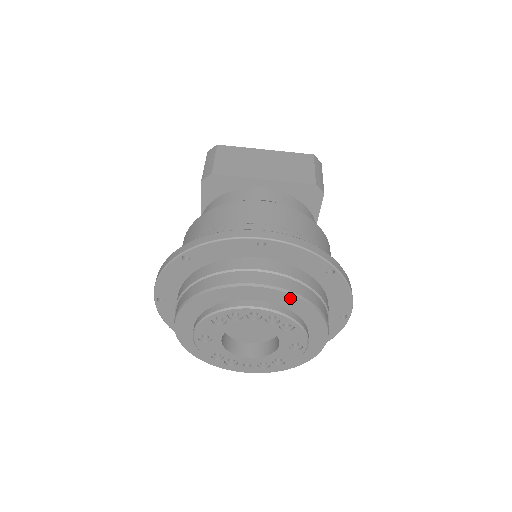
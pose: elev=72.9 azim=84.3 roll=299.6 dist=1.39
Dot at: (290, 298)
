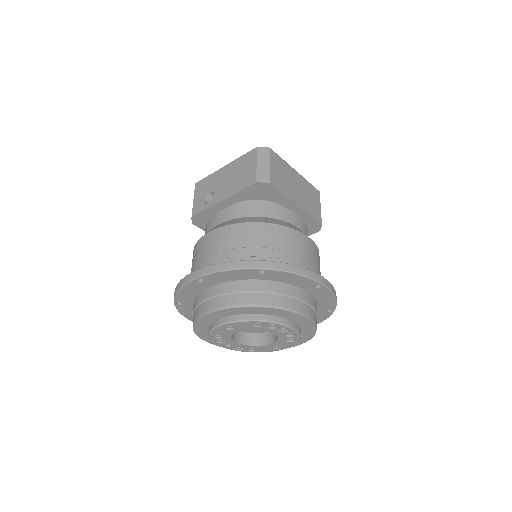
Dot at: (312, 327)
